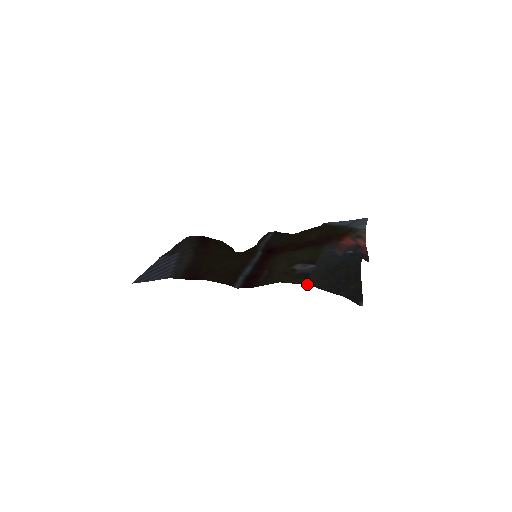
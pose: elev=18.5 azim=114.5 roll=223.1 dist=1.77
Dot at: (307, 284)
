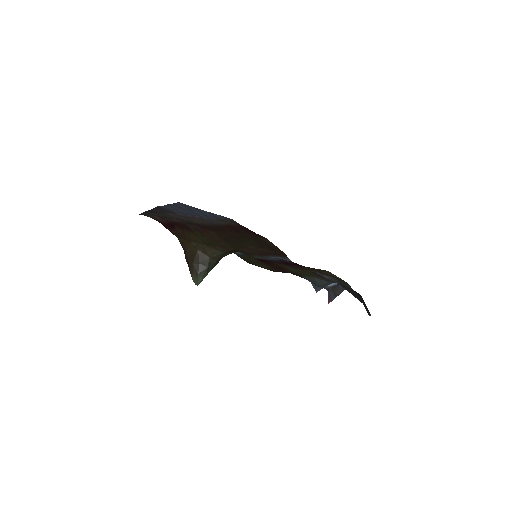
Dot at: (346, 282)
